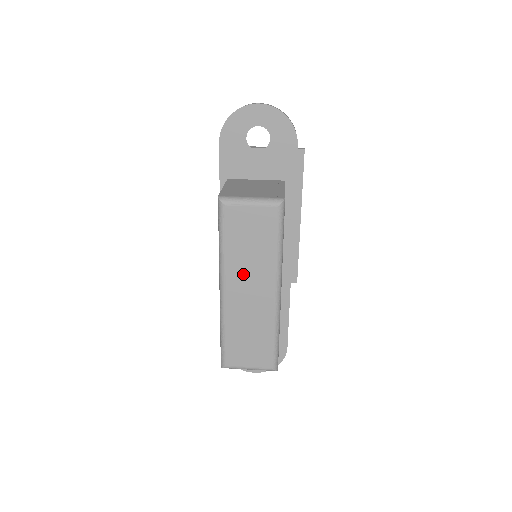
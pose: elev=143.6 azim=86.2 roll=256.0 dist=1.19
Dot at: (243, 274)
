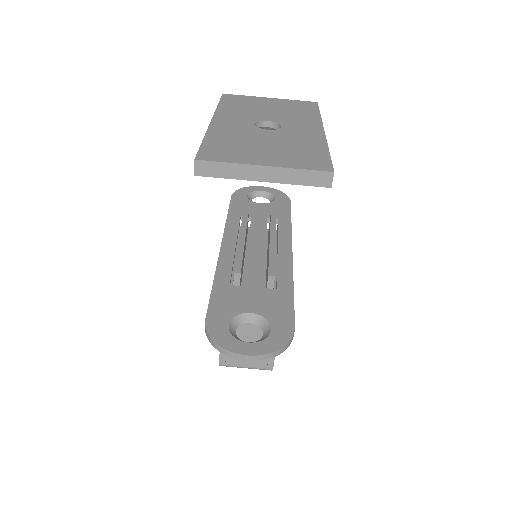
Dot at: occluded
